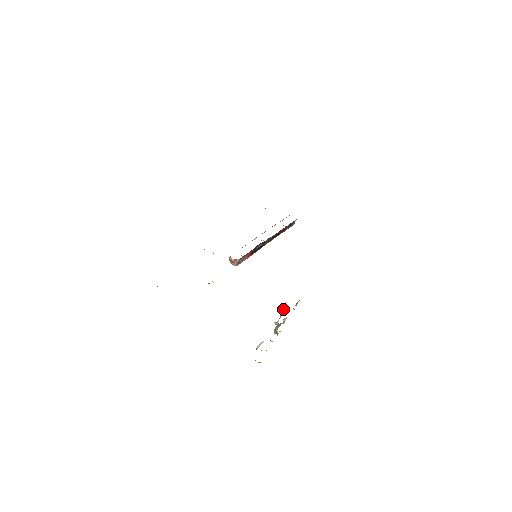
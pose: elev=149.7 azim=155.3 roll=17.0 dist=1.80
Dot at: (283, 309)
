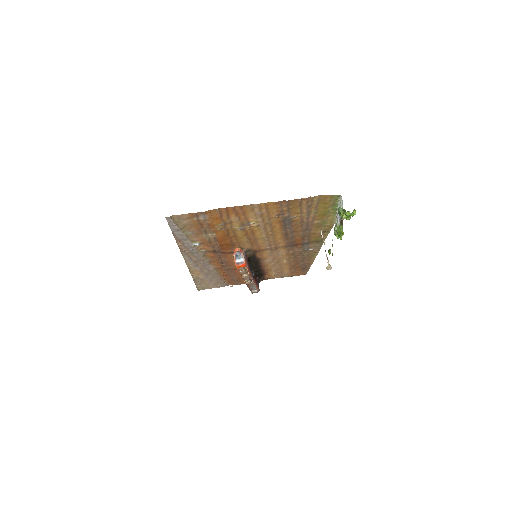
Dot at: (324, 242)
